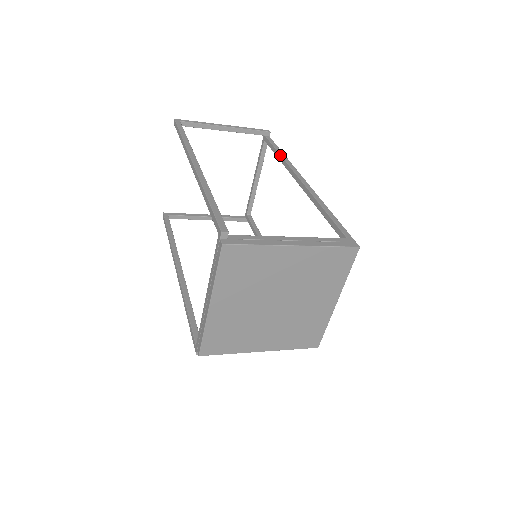
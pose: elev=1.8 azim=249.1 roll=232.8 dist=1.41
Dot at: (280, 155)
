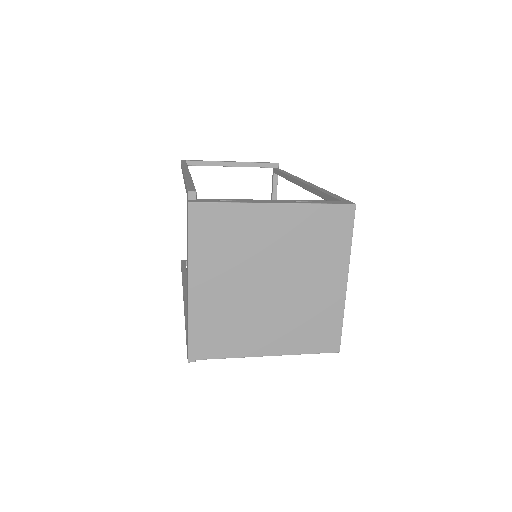
Dot at: (285, 174)
